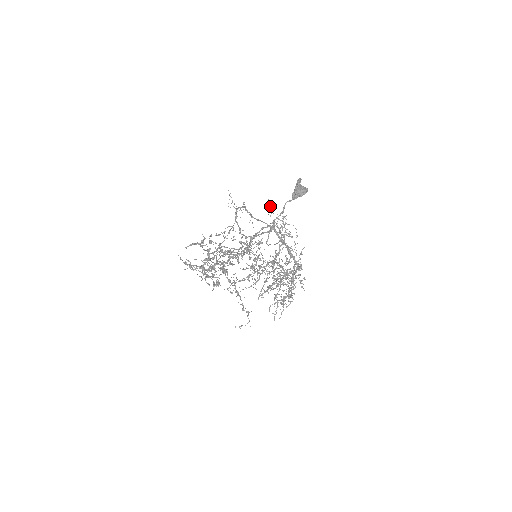
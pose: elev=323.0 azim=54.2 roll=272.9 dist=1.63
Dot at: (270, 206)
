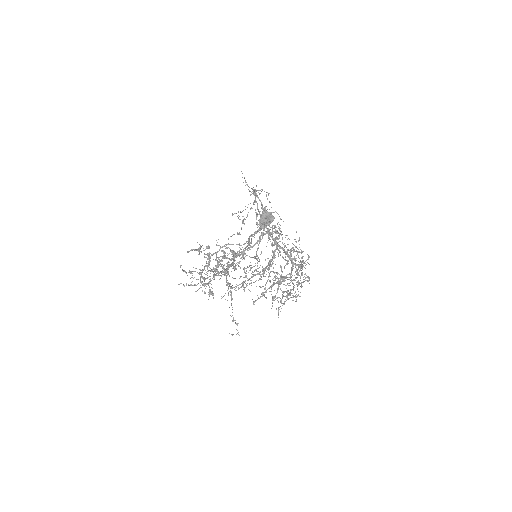
Dot at: (256, 217)
